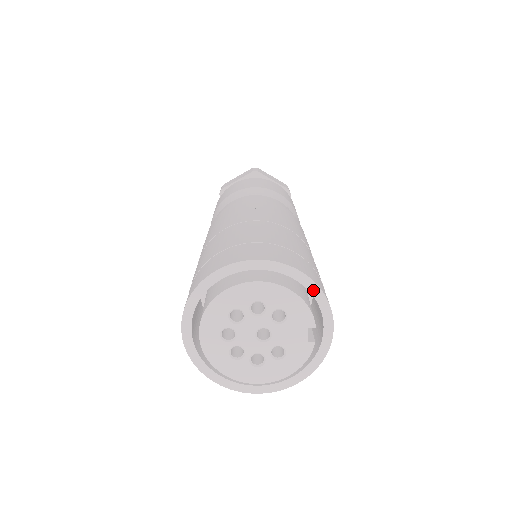
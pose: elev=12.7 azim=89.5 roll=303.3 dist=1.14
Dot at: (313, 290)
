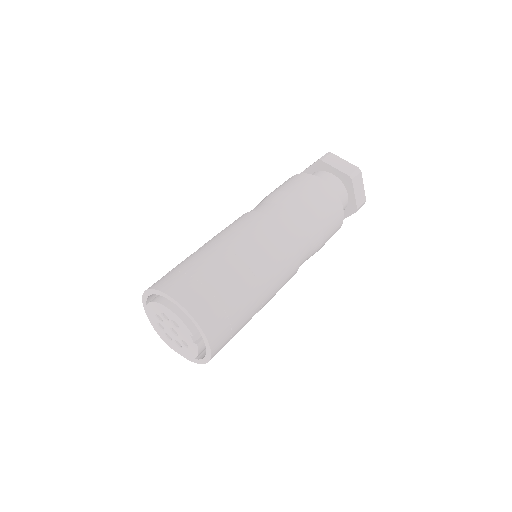
Dot at: (187, 314)
